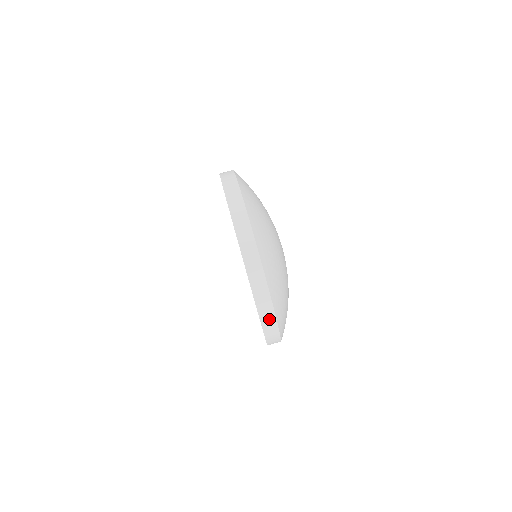
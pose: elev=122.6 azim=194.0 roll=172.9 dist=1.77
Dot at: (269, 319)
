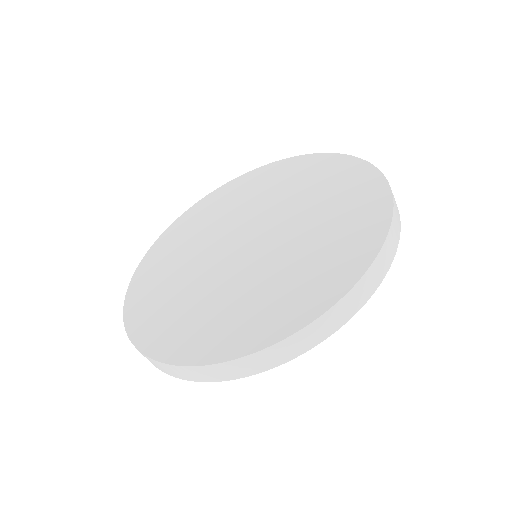
Dot at: (396, 208)
